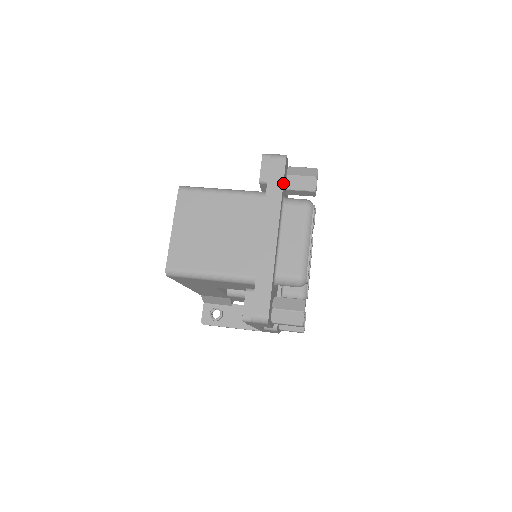
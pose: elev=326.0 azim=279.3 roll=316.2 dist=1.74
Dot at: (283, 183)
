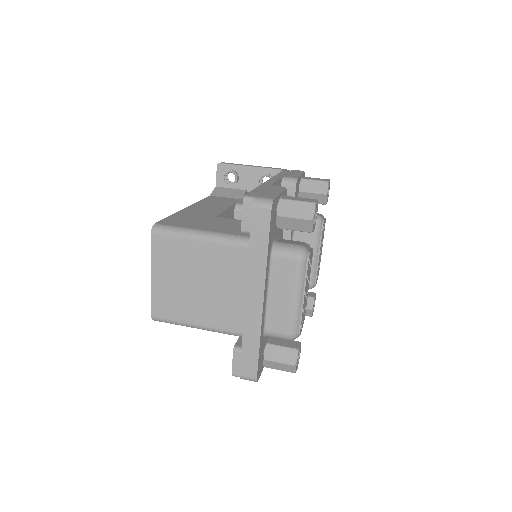
Dot at: (268, 240)
